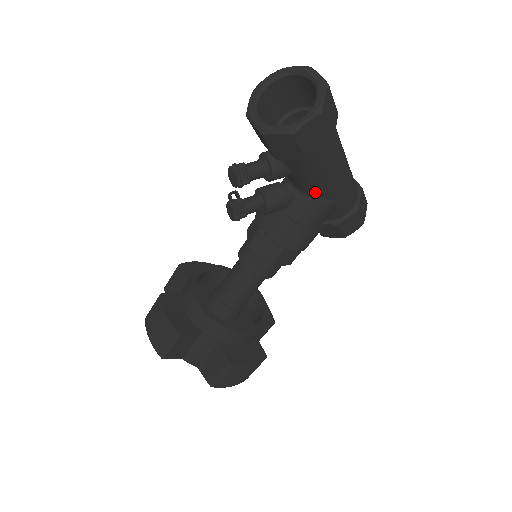
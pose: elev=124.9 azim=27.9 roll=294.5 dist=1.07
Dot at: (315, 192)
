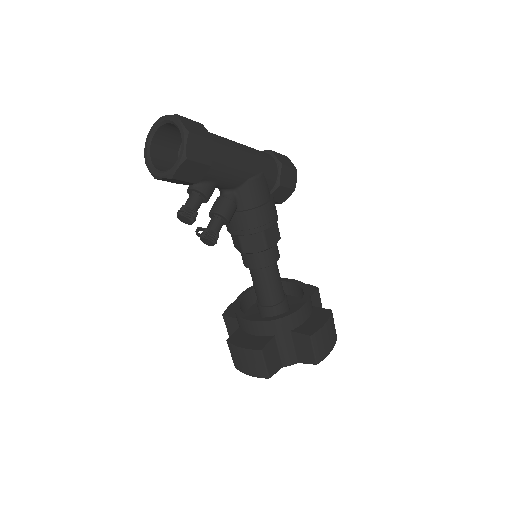
Dot at: (242, 180)
